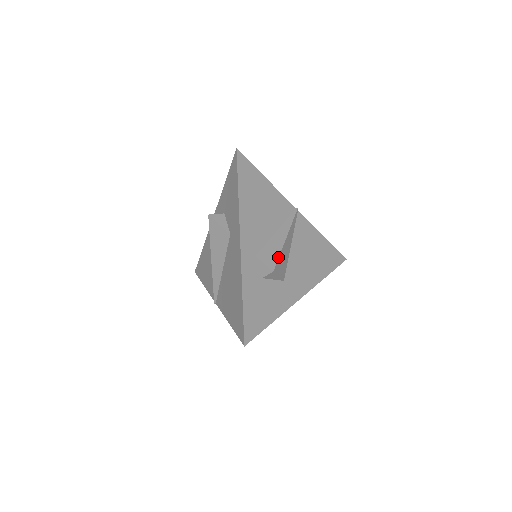
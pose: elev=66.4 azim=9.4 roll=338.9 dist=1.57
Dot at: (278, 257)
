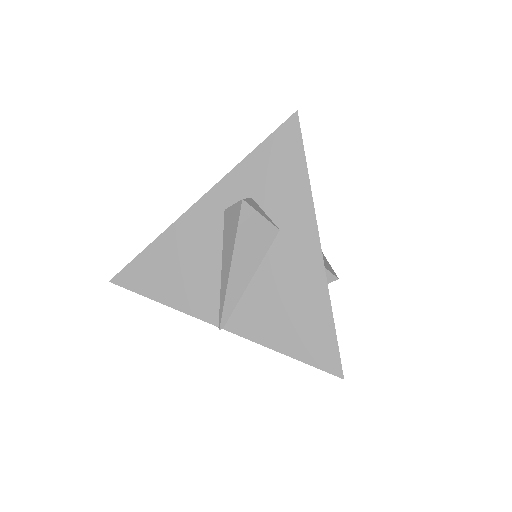
Dot at: occluded
